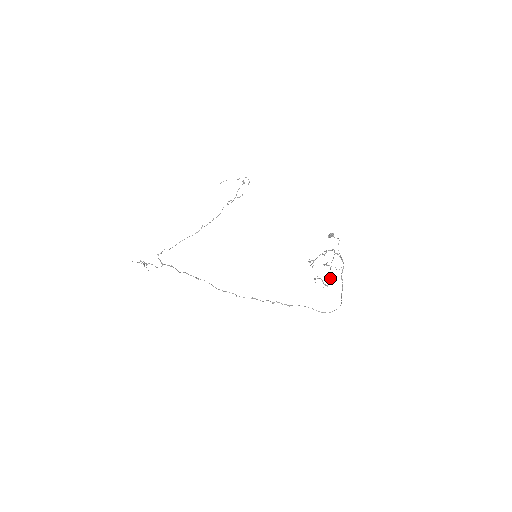
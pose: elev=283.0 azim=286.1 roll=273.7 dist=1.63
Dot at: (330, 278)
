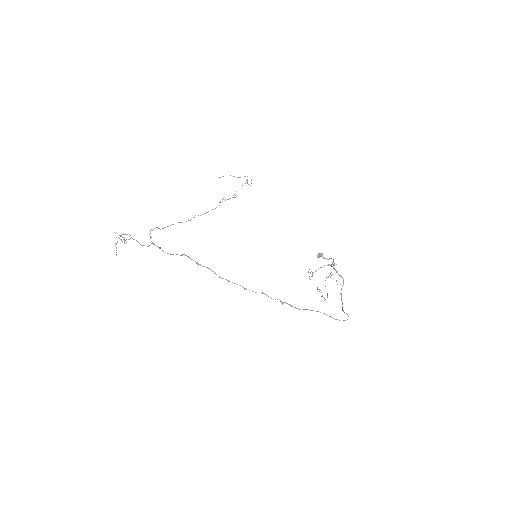
Dot at: (327, 293)
